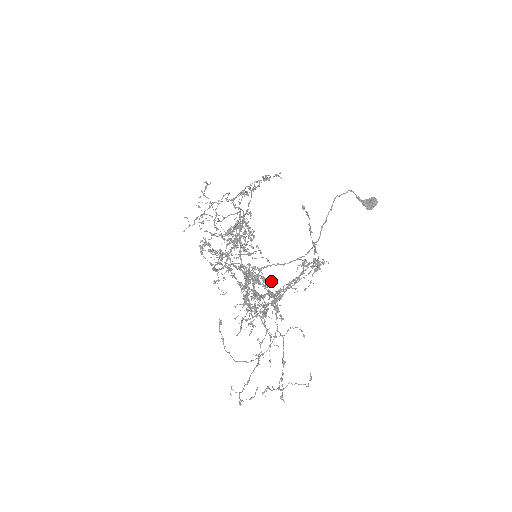
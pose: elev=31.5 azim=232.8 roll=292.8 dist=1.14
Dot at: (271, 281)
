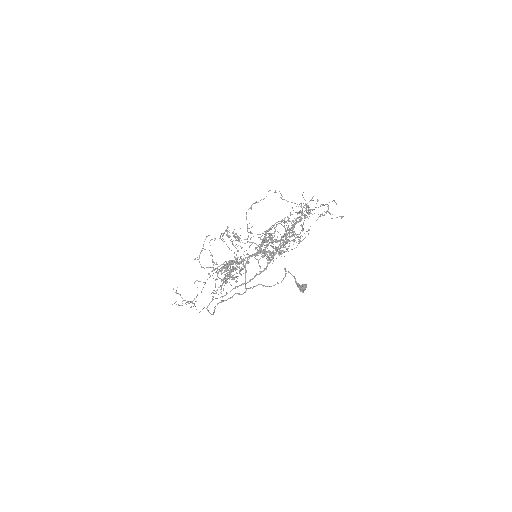
Dot at: occluded
